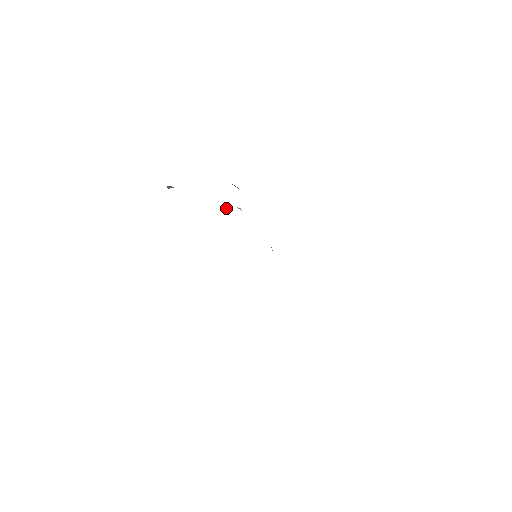
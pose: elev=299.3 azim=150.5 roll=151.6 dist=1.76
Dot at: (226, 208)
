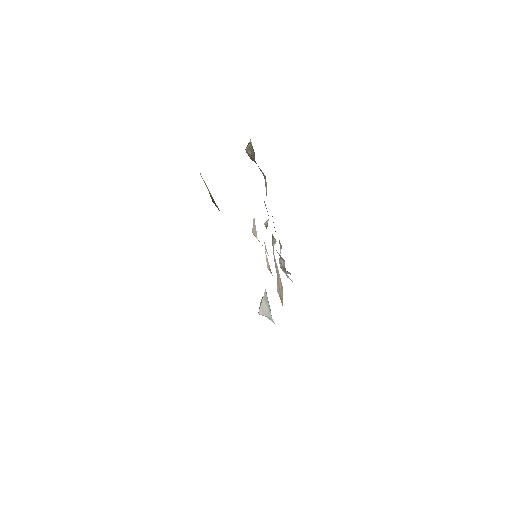
Dot at: occluded
